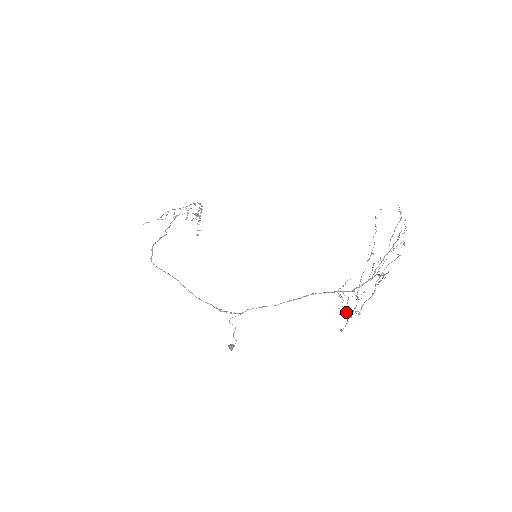
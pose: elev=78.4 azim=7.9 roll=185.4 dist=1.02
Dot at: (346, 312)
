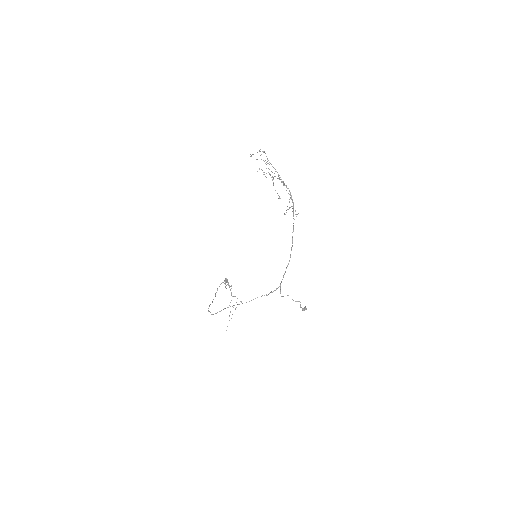
Dot at: occluded
